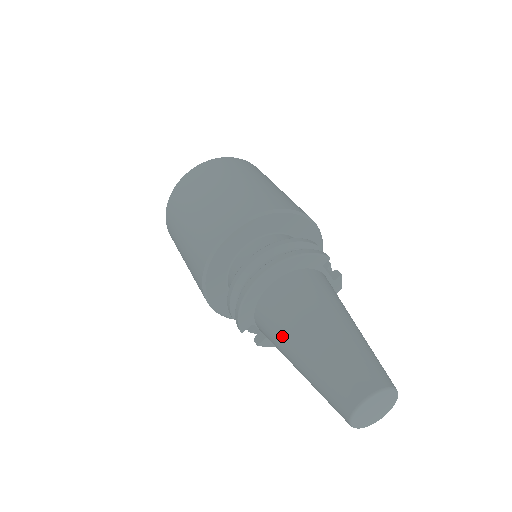
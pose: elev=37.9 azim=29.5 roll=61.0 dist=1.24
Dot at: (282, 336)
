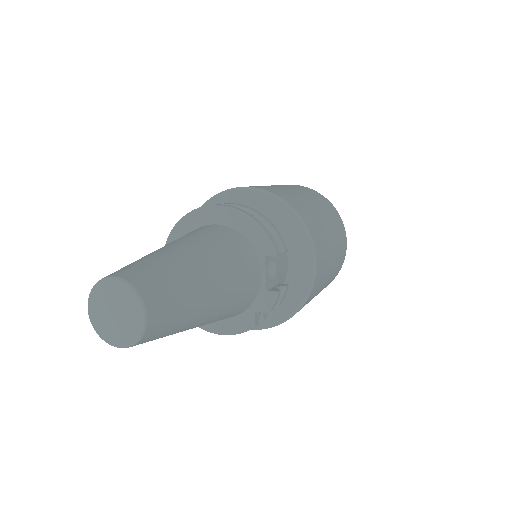
Dot at: occluded
